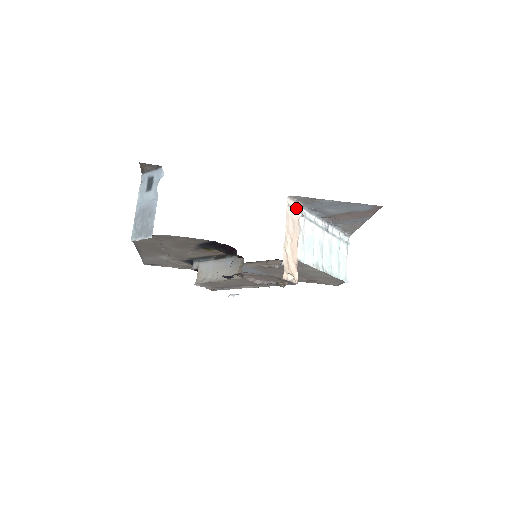
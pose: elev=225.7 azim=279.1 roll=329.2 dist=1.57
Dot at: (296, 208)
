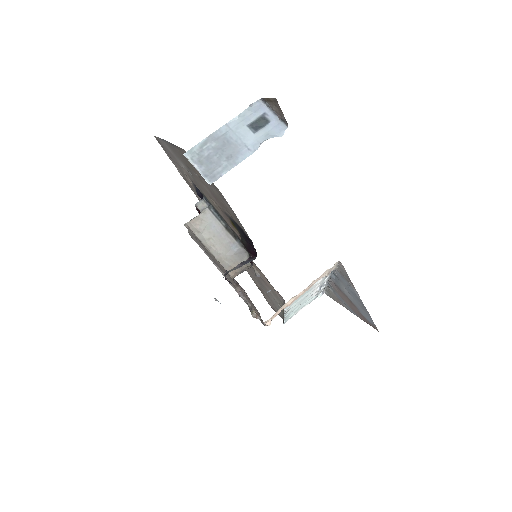
Dot at: (331, 270)
